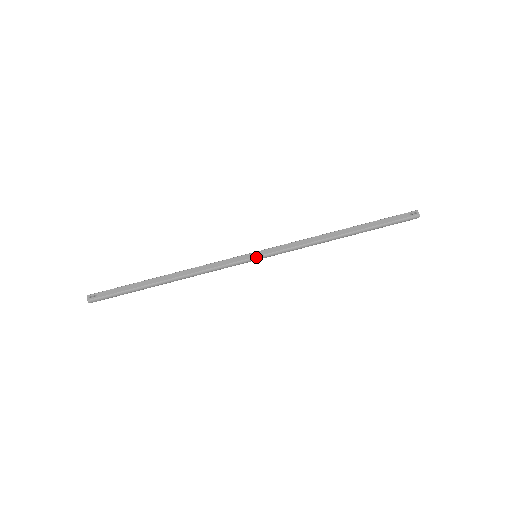
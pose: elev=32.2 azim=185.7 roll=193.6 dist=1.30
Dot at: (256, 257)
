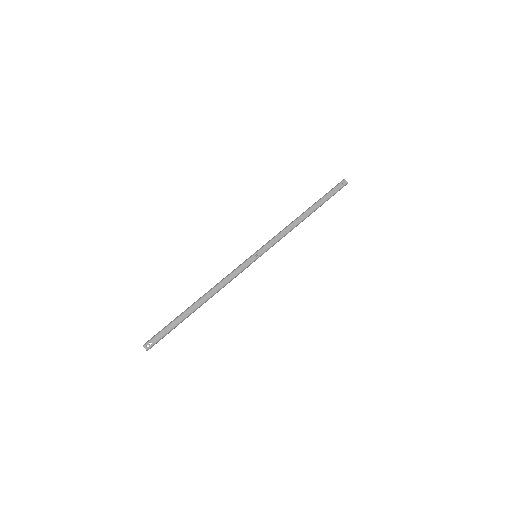
Dot at: (258, 257)
